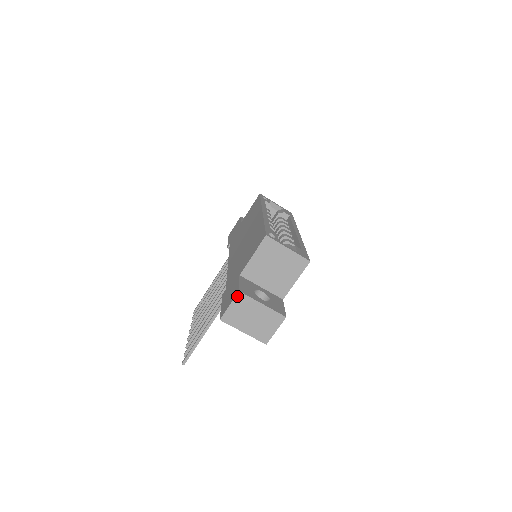
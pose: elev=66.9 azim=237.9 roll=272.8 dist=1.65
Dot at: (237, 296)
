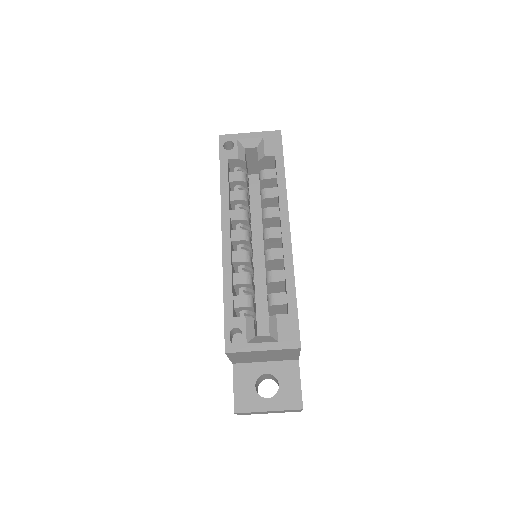
Dot at: (236, 413)
